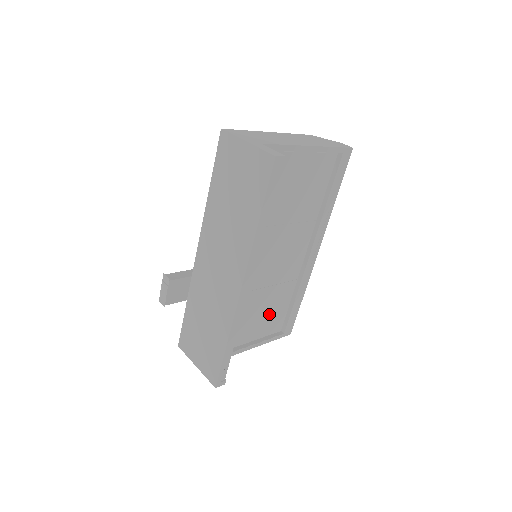
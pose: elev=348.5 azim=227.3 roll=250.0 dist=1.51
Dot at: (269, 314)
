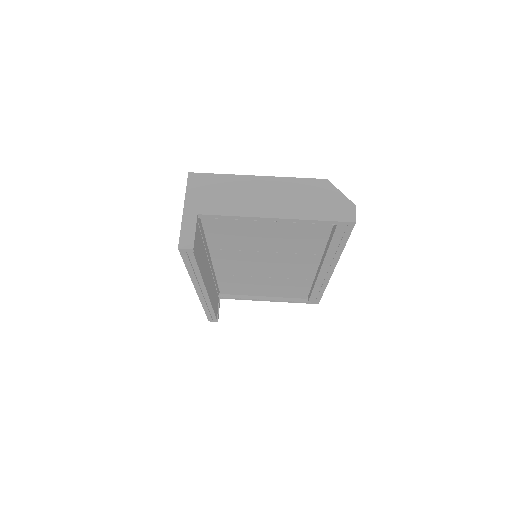
Dot at: (284, 289)
